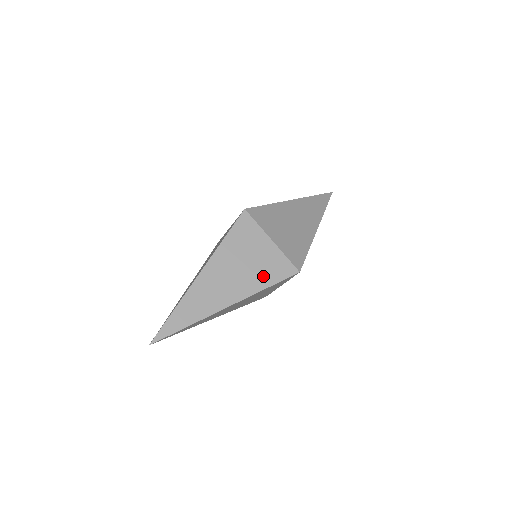
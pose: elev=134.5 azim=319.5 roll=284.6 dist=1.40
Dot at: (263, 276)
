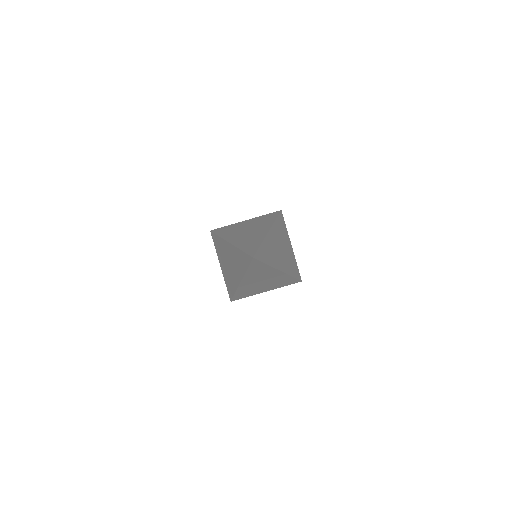
Dot at: (291, 266)
